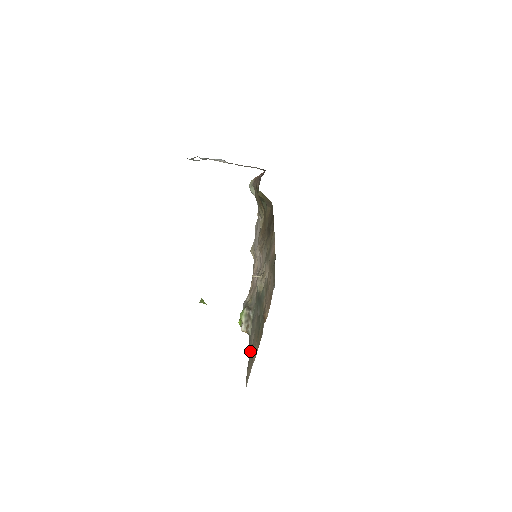
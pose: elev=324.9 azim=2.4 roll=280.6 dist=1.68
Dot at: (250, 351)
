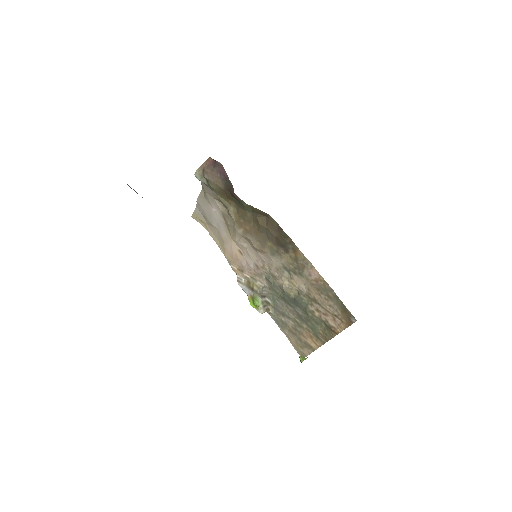
Dot at: (287, 331)
